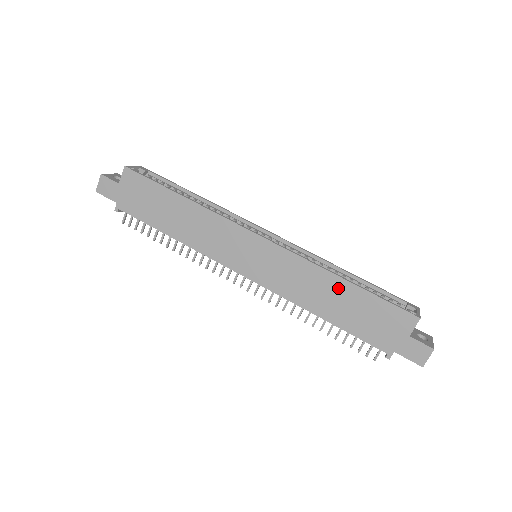
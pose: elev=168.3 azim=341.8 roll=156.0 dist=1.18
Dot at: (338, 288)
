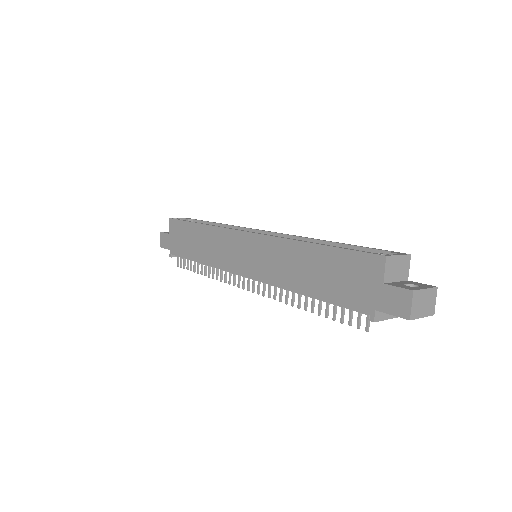
Dot at: (308, 255)
